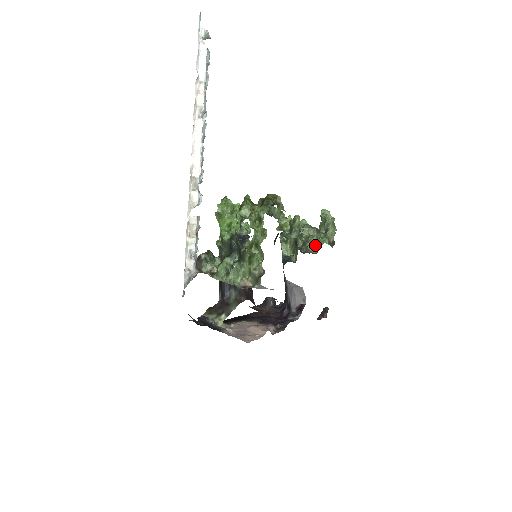
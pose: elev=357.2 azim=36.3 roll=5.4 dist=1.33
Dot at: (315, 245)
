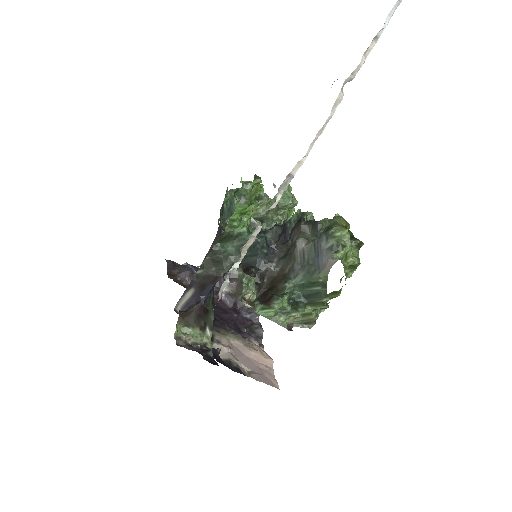
Dot at: occluded
